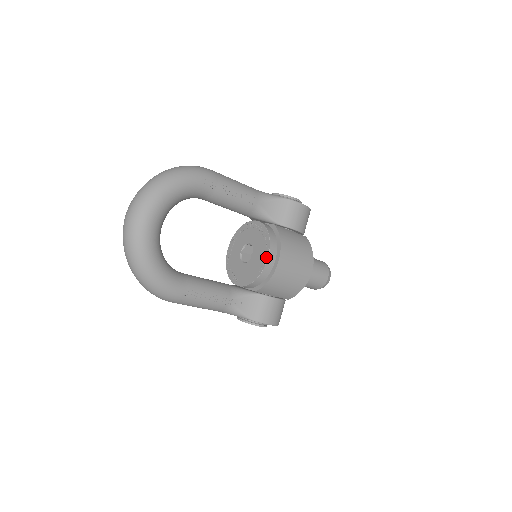
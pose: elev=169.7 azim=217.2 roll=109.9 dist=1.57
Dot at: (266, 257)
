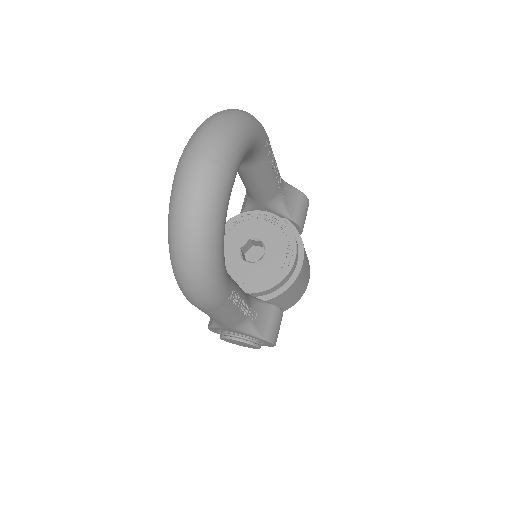
Dot at: (292, 256)
